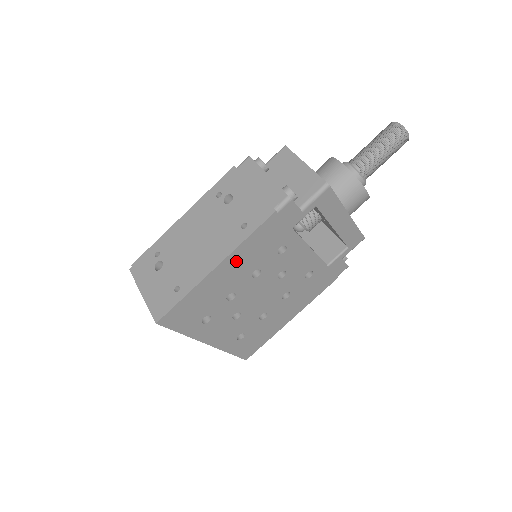
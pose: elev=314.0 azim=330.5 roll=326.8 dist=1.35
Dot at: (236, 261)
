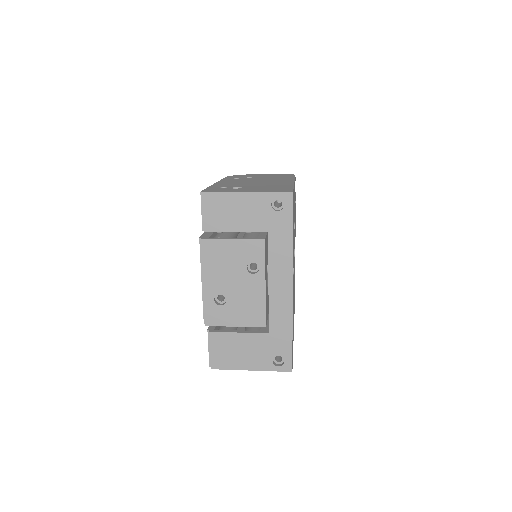
Dot at: (294, 194)
